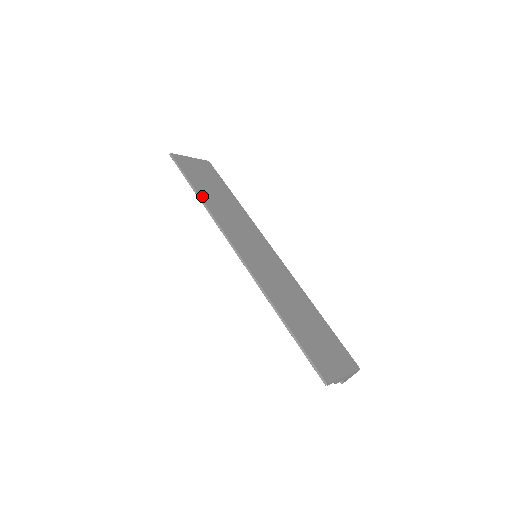
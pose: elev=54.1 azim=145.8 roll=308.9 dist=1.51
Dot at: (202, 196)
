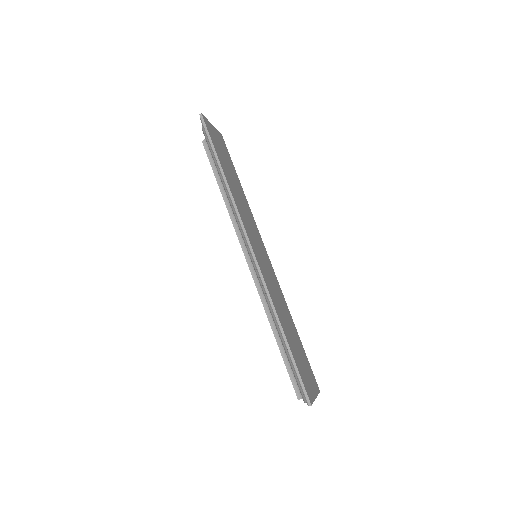
Dot at: (226, 176)
